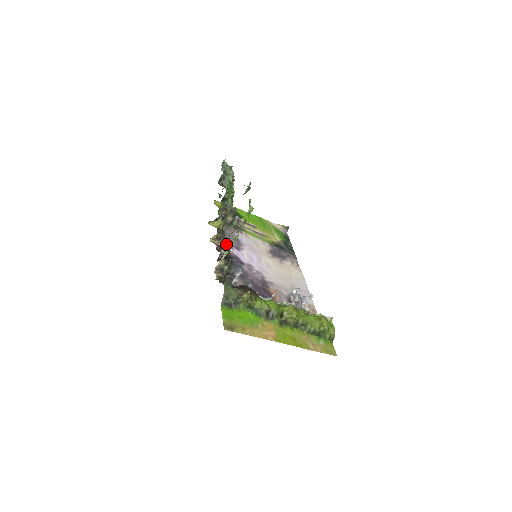
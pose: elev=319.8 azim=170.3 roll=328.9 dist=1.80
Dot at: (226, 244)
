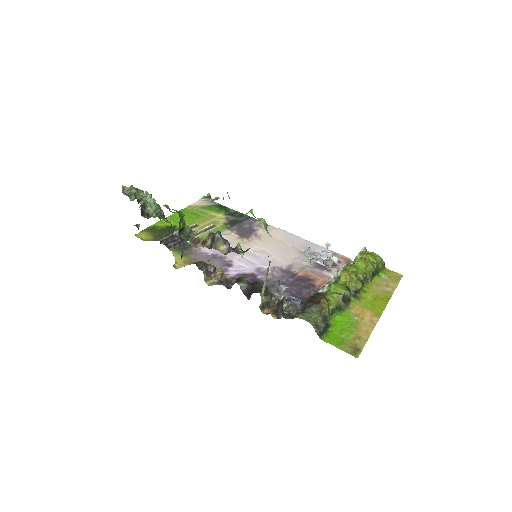
Dot at: occluded
